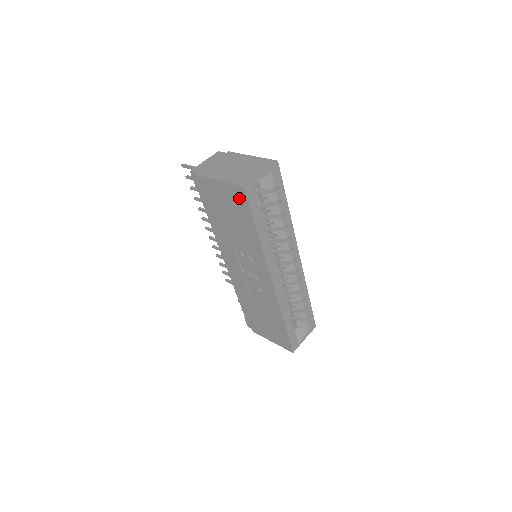
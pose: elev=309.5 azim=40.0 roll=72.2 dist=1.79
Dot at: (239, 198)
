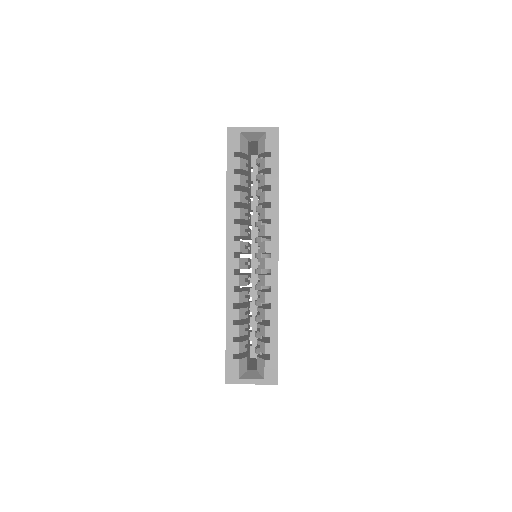
Dot at: occluded
